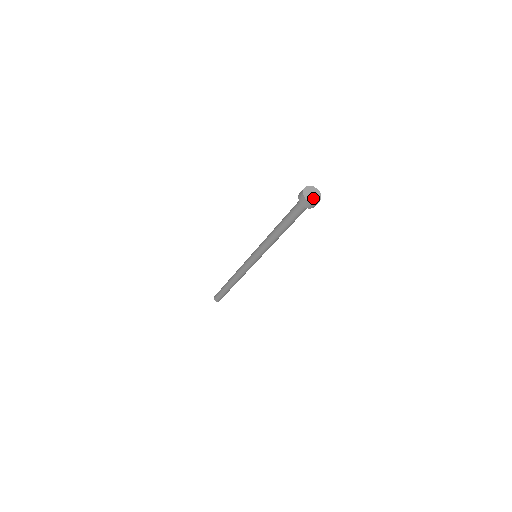
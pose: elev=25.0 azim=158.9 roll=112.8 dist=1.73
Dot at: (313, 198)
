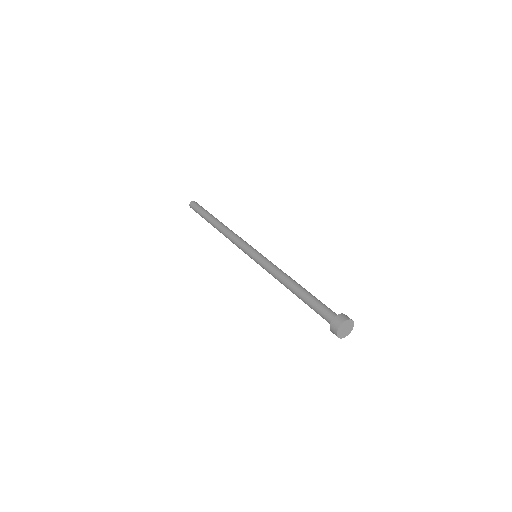
Dot at: (345, 333)
